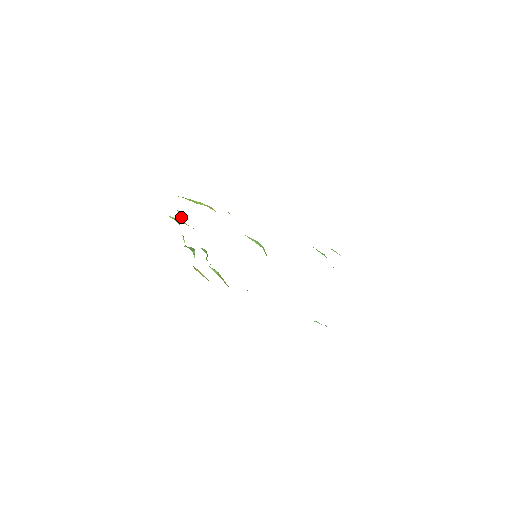
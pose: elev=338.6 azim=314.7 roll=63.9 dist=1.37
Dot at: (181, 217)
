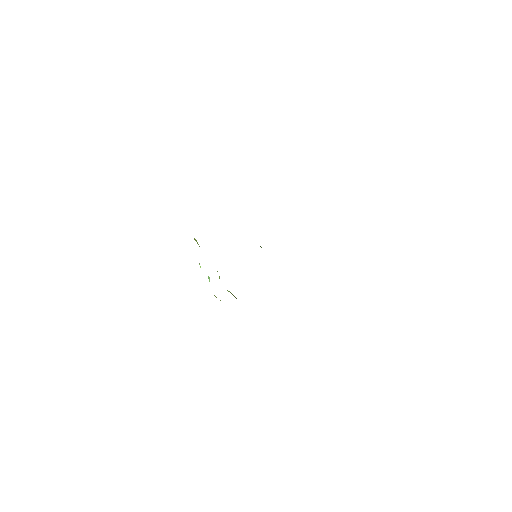
Dot at: occluded
